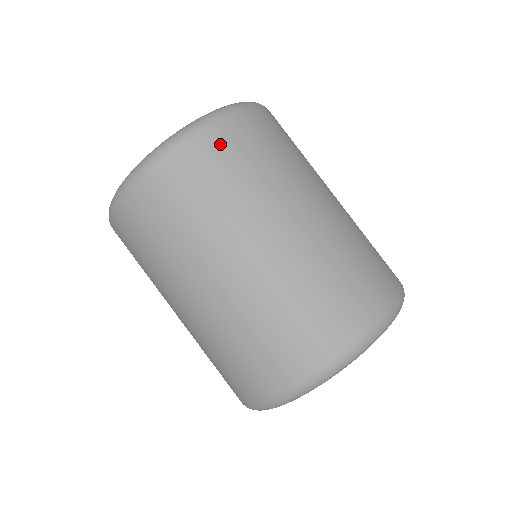
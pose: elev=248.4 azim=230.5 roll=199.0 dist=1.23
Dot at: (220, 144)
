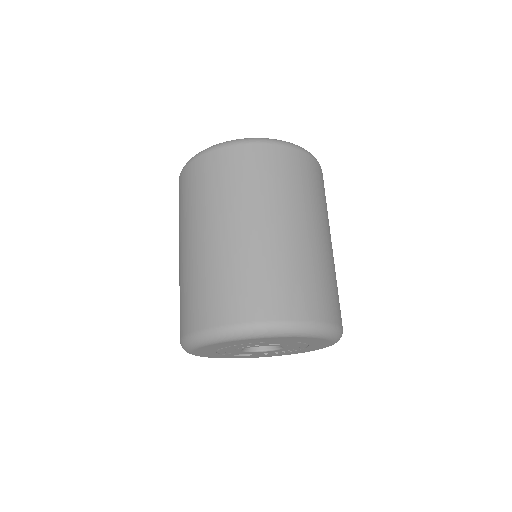
Dot at: (287, 159)
